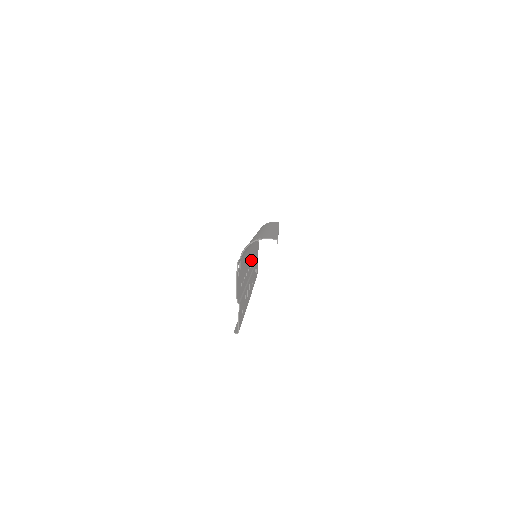
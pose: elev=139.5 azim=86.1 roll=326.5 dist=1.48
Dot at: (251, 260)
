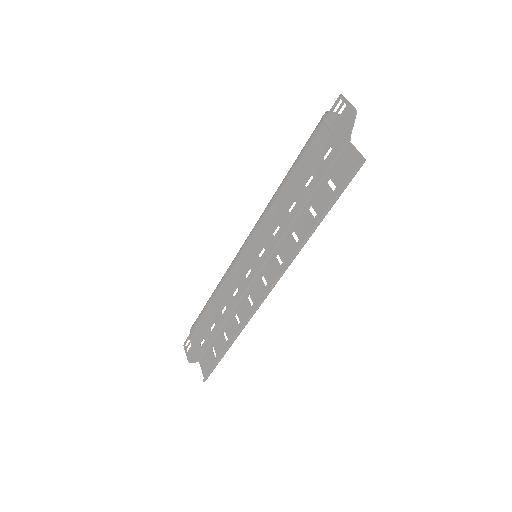
Dot at: (251, 262)
